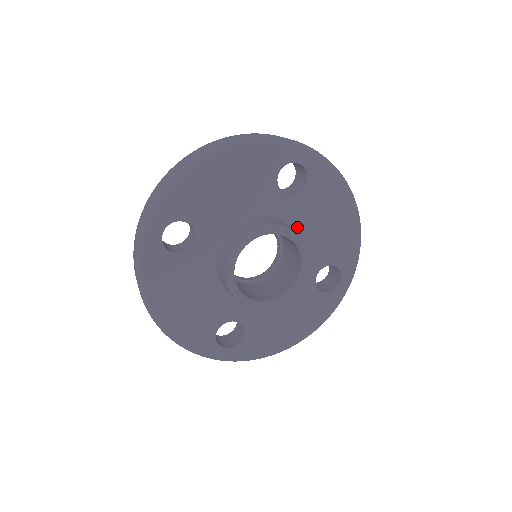
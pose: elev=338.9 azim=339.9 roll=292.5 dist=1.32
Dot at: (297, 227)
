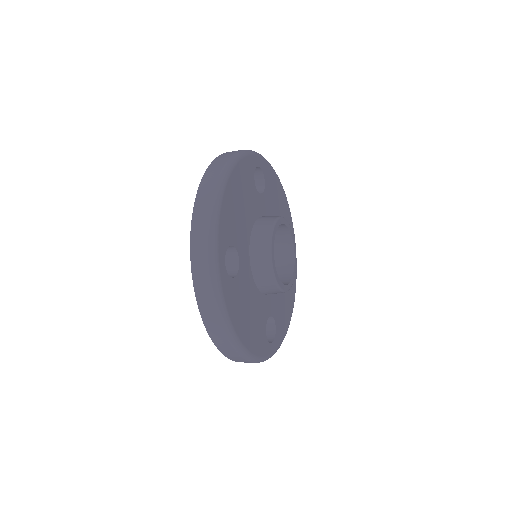
Dot at: occluded
